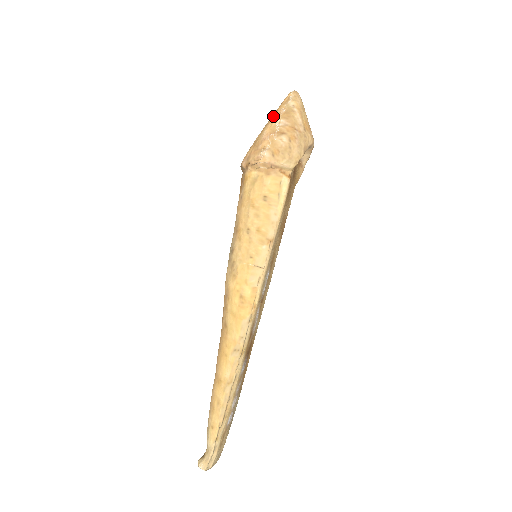
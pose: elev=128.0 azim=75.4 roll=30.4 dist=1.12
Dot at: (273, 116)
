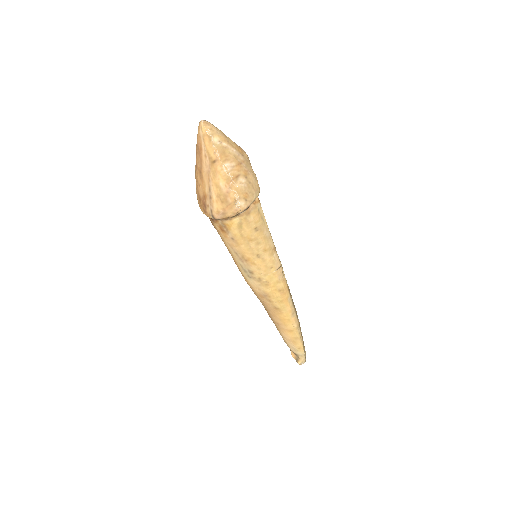
Dot at: (213, 164)
